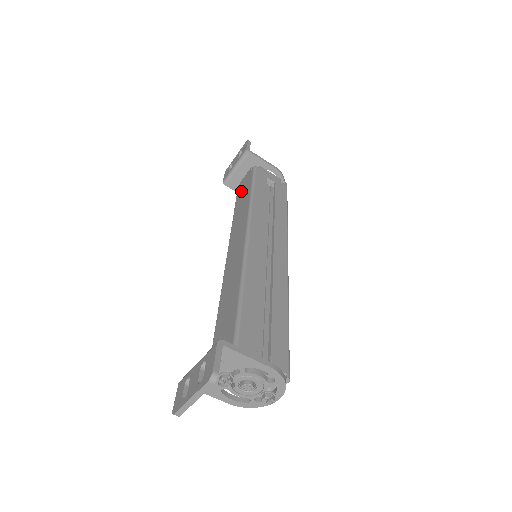
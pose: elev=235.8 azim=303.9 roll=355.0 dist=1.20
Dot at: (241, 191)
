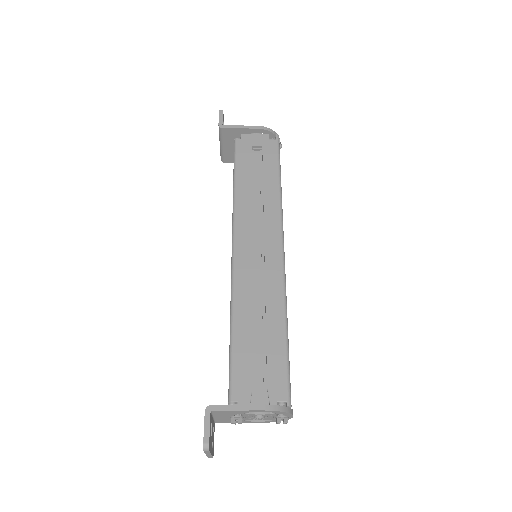
Dot at: occluded
